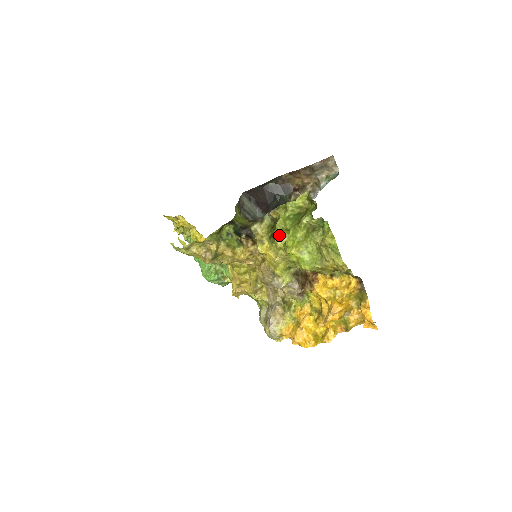
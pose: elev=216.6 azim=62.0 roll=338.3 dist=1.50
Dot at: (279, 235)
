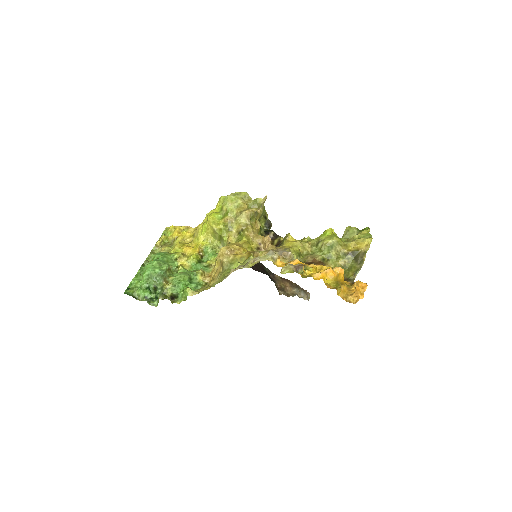
Dot at: occluded
